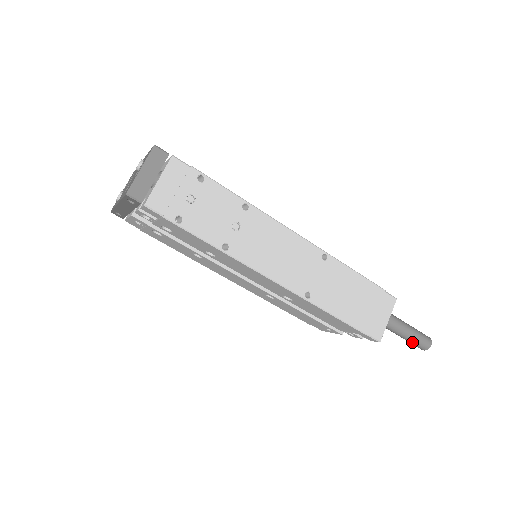
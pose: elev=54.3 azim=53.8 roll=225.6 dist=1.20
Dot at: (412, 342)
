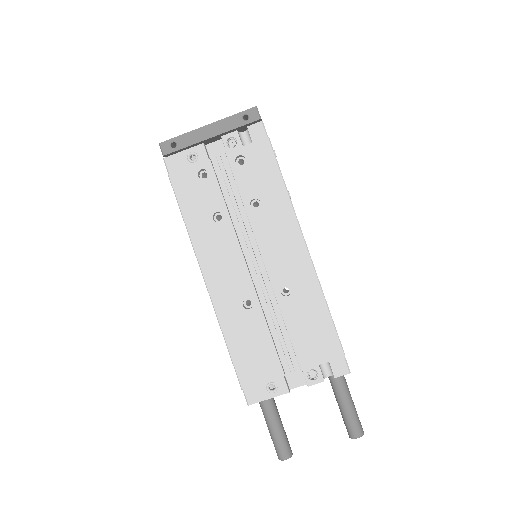
Dot at: (353, 417)
